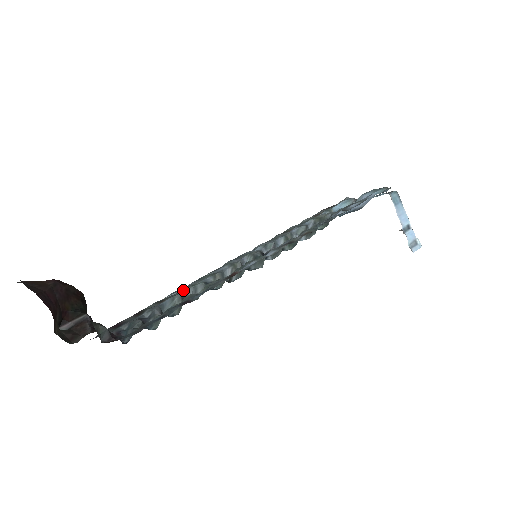
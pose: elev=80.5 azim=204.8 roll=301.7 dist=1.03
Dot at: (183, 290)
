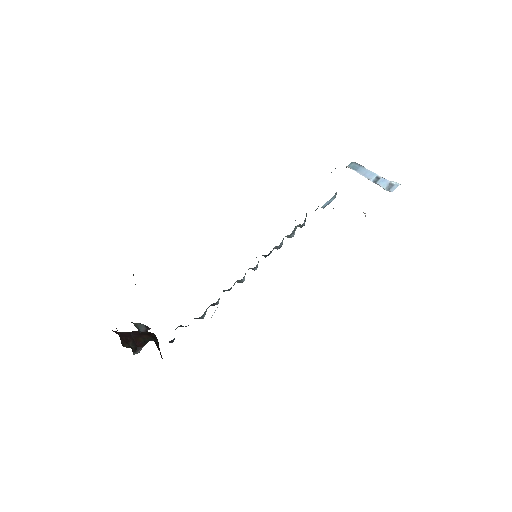
Dot at: occluded
